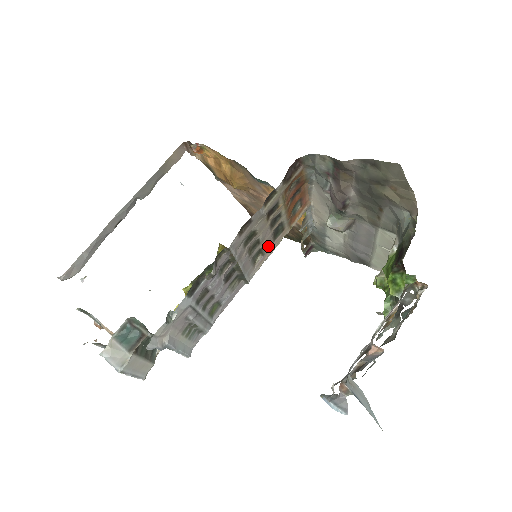
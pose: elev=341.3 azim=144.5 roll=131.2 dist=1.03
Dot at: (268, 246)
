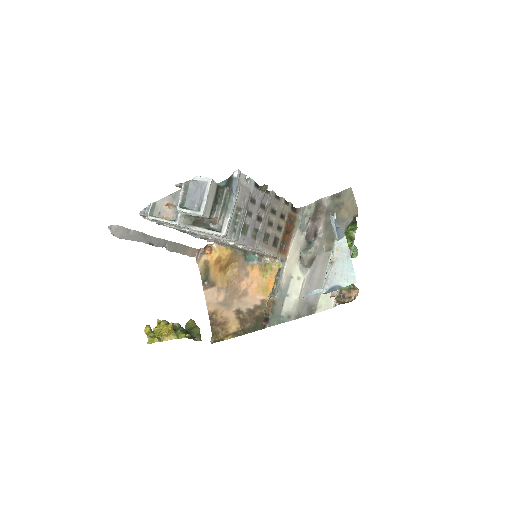
Dot at: (270, 242)
